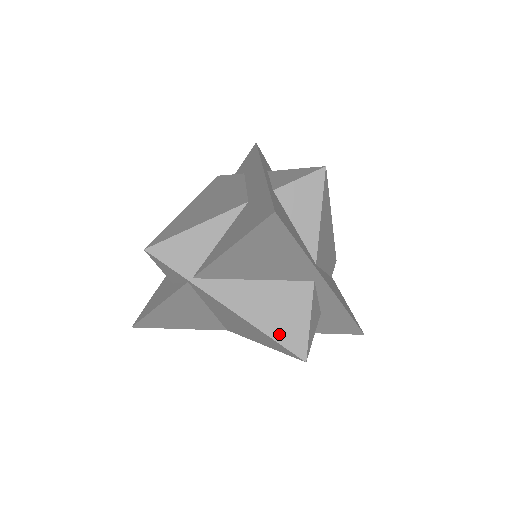
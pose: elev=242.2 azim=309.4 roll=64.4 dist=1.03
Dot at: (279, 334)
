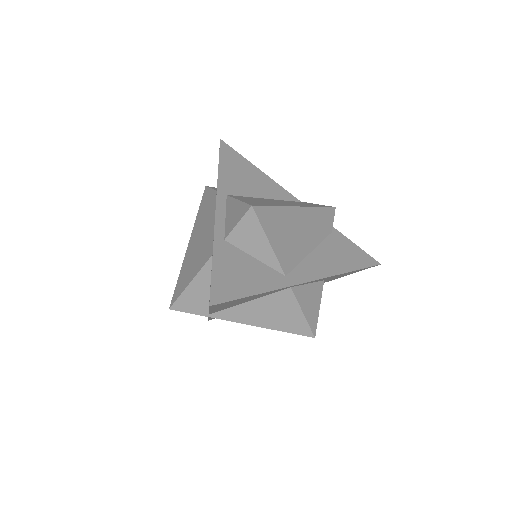
Dot at: (286, 327)
